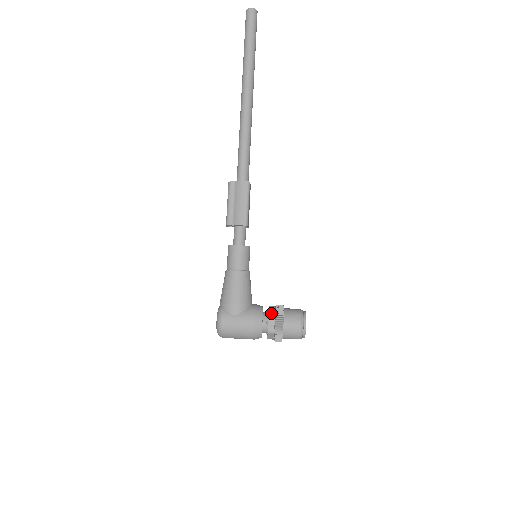
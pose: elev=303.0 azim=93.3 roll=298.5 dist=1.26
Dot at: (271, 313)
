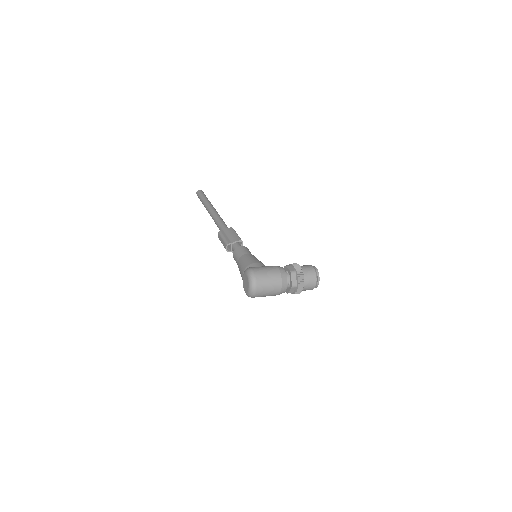
Dot at: (286, 266)
